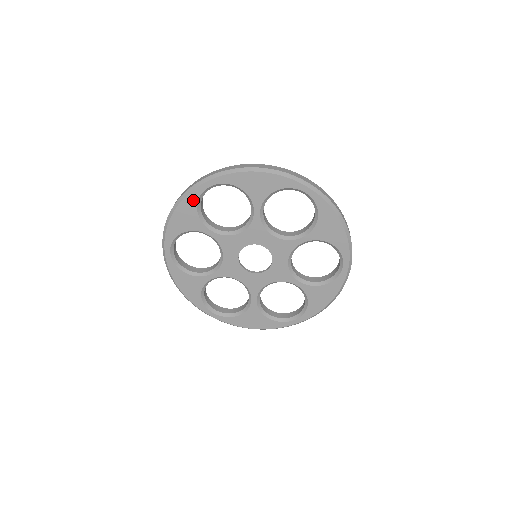
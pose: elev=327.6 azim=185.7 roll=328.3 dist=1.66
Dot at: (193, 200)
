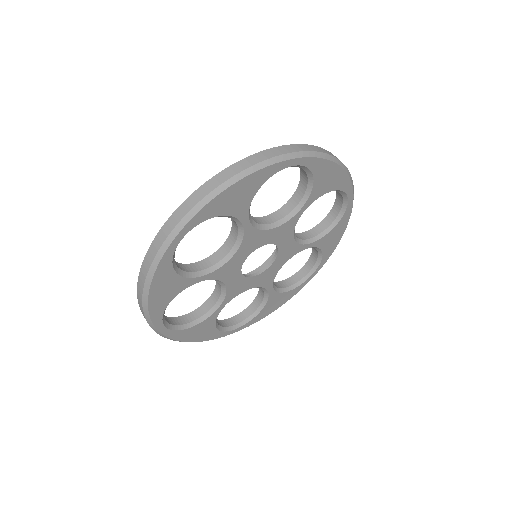
Dot at: (166, 268)
